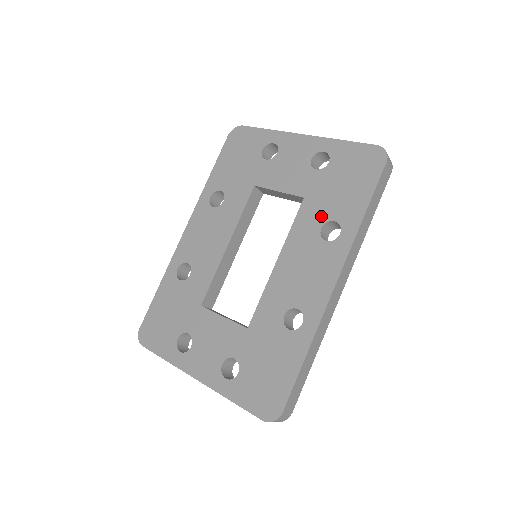
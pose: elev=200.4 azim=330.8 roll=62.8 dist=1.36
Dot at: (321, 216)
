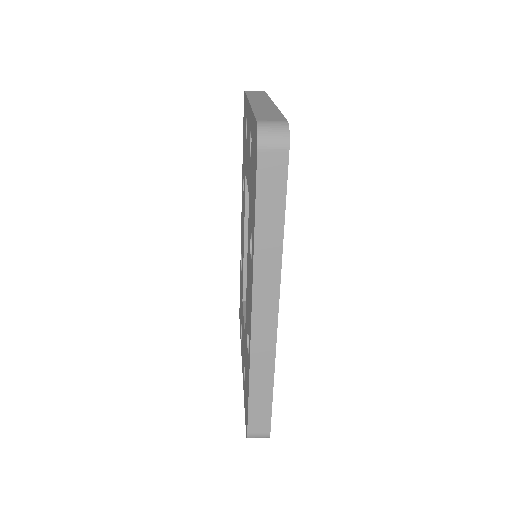
Dot at: (250, 224)
